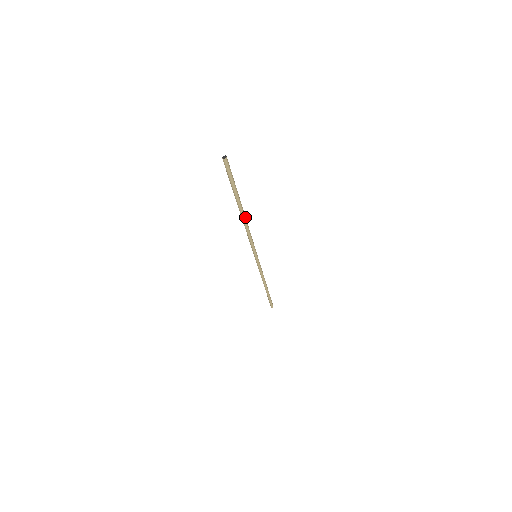
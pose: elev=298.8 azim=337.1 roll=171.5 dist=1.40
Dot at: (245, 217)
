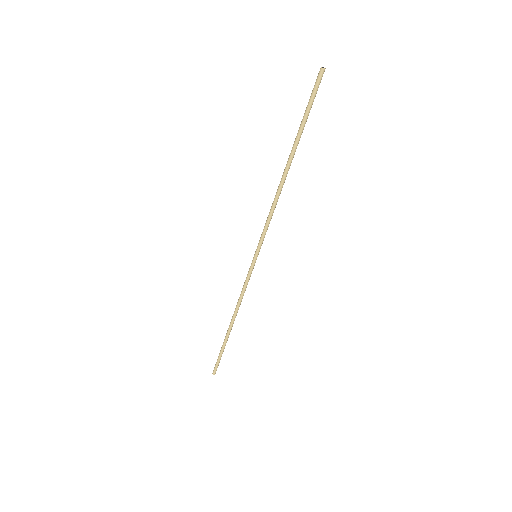
Dot at: occluded
